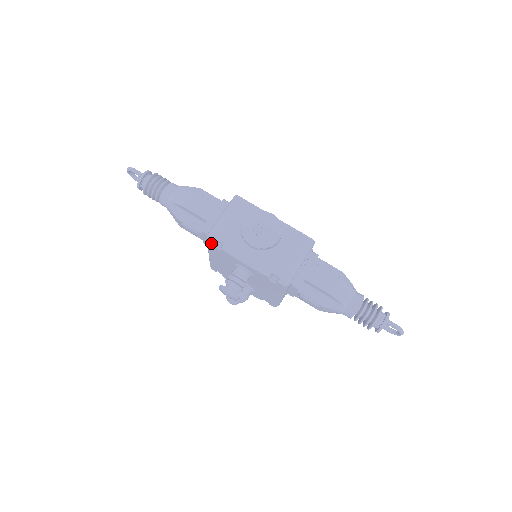
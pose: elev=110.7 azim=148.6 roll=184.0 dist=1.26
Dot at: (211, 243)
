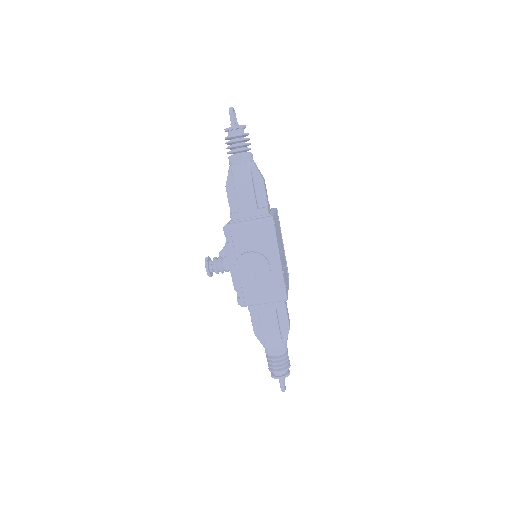
Dot at: (224, 232)
